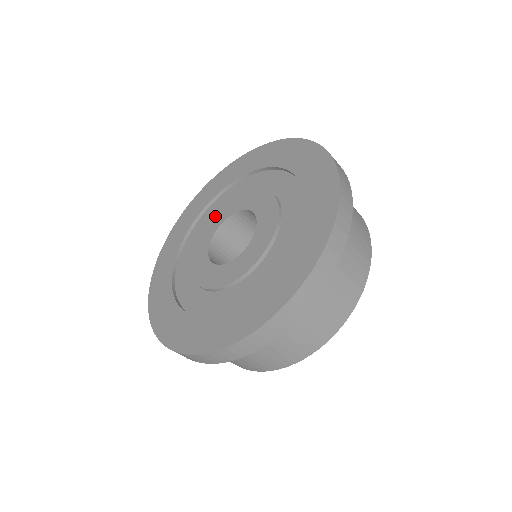
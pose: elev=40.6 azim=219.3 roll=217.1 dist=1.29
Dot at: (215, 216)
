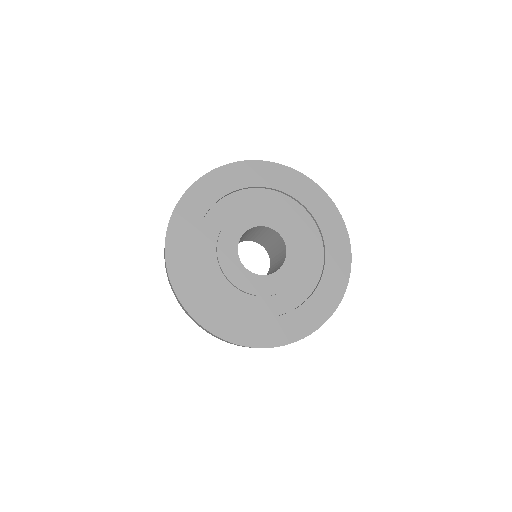
Dot at: (239, 217)
